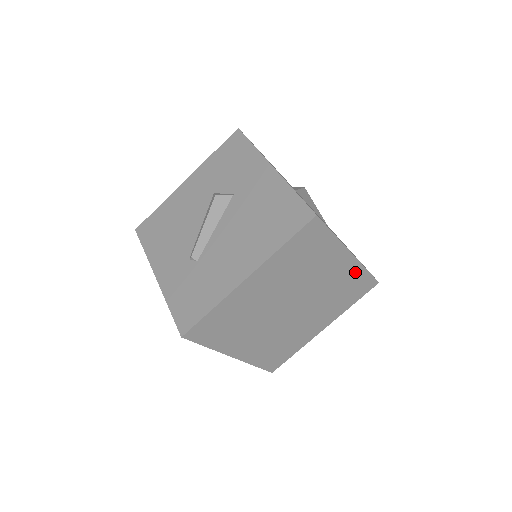
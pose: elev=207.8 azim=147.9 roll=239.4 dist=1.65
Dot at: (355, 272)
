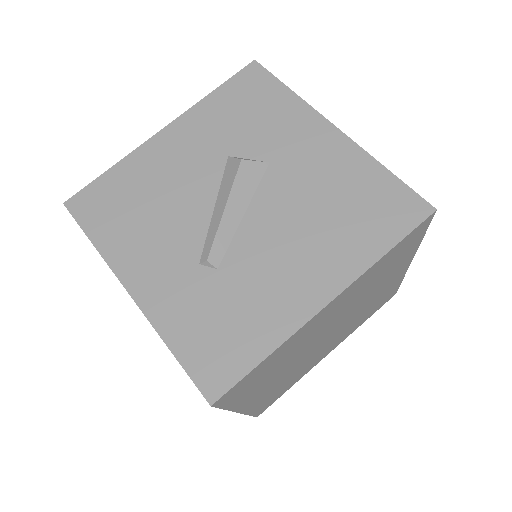
Dot at: (395, 284)
